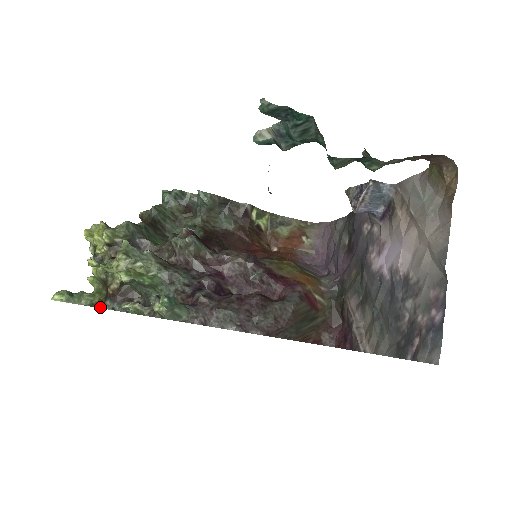
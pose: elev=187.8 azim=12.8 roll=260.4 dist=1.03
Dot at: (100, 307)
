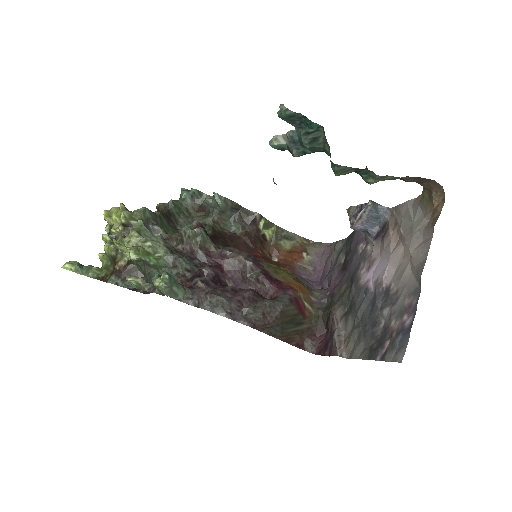
Dot at: (105, 281)
